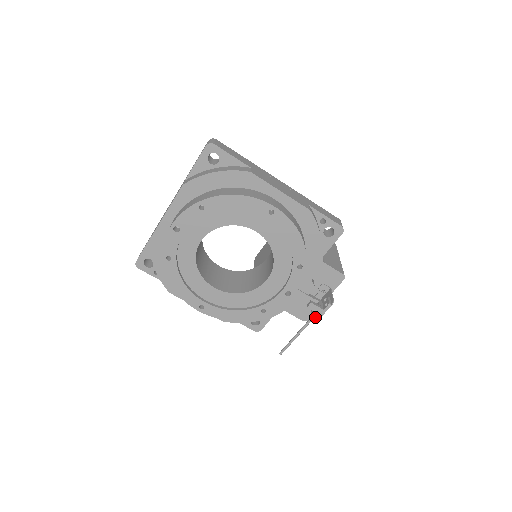
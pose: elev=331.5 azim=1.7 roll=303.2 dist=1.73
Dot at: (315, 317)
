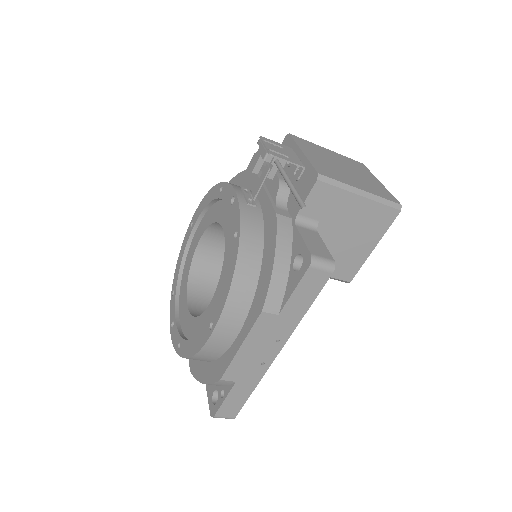
Dot at: (263, 157)
